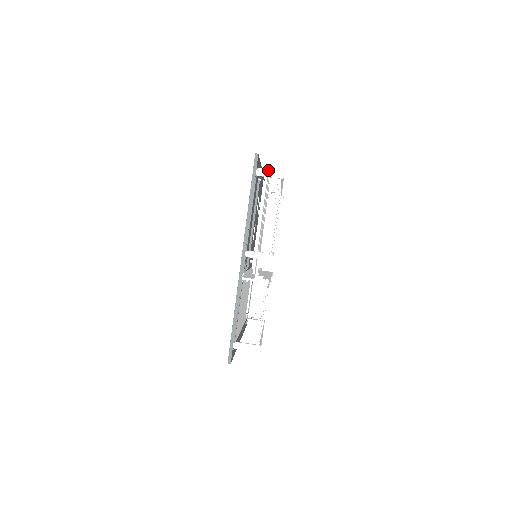
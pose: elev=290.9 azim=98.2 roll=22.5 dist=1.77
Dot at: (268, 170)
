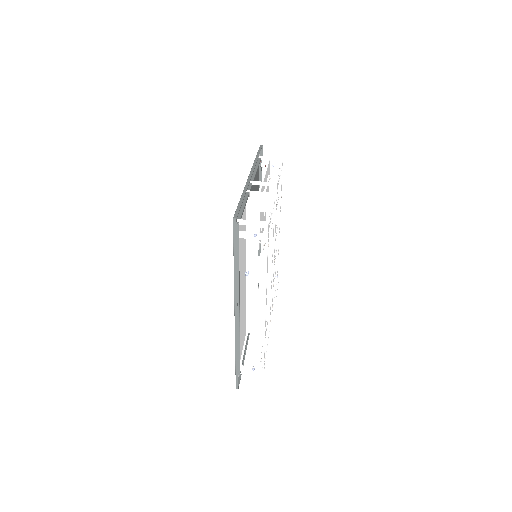
Dot at: (270, 157)
